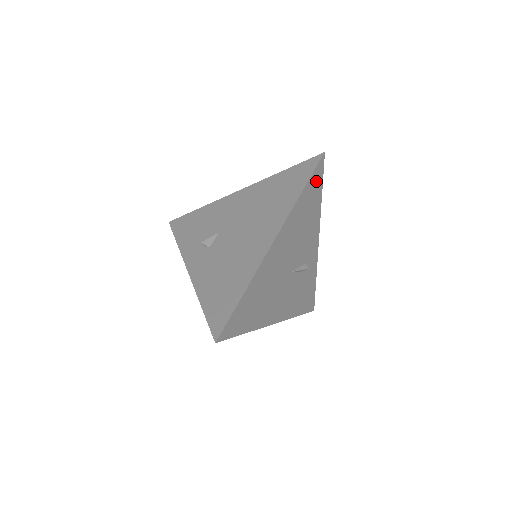
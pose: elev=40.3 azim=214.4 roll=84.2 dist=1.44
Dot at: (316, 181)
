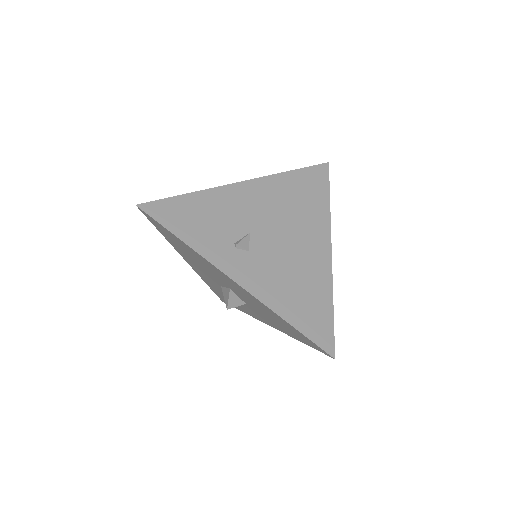
Dot at: occluded
